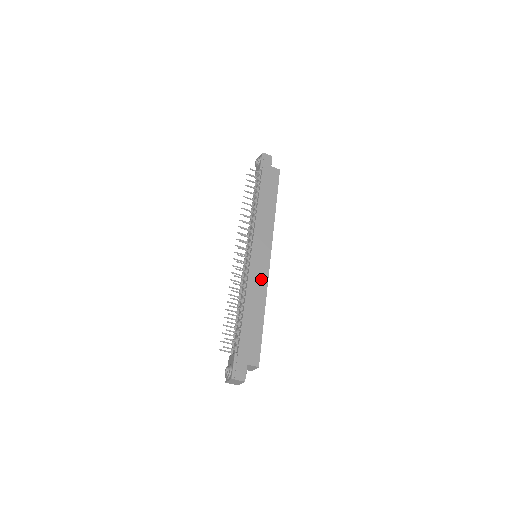
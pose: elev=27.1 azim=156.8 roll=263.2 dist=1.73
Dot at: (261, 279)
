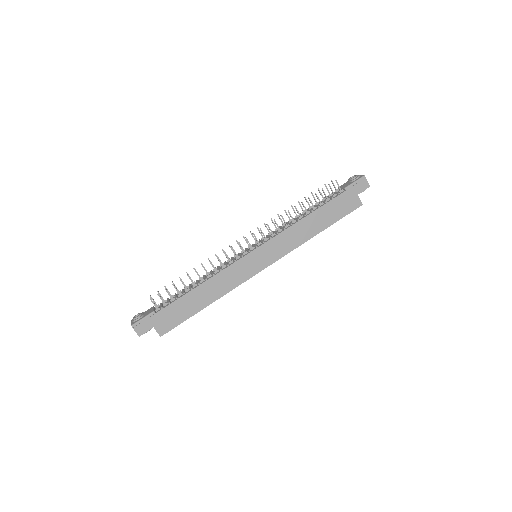
Dot at: (235, 279)
